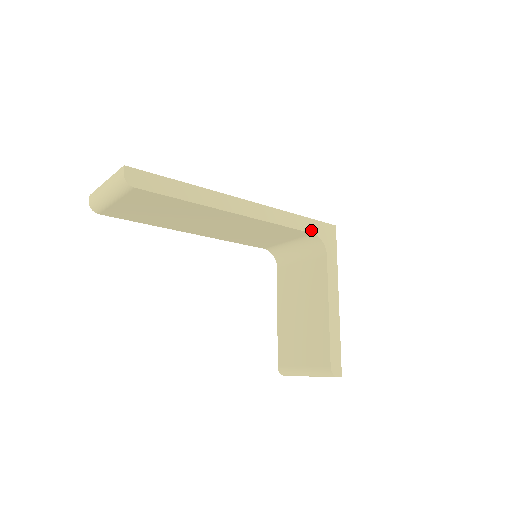
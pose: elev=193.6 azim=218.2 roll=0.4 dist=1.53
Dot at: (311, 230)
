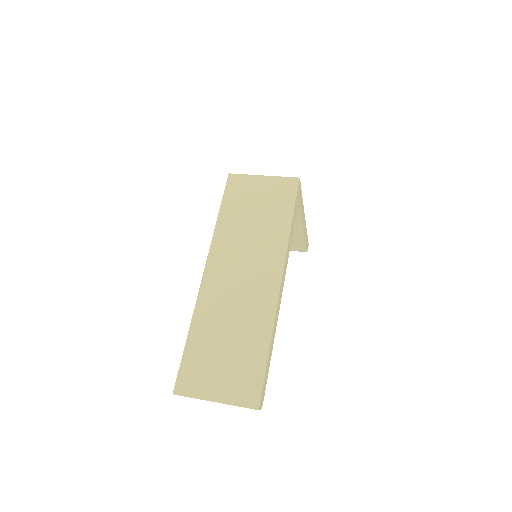
Dot at: (295, 215)
